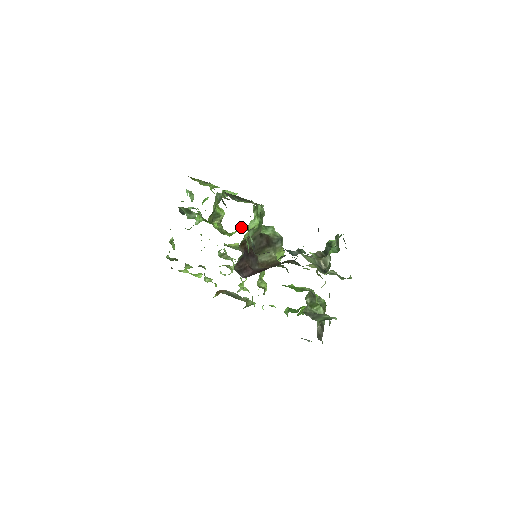
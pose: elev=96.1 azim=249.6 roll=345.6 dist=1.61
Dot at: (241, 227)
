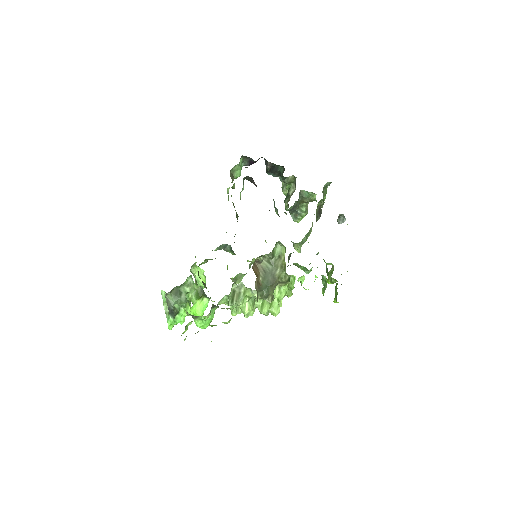
Dot at: occluded
